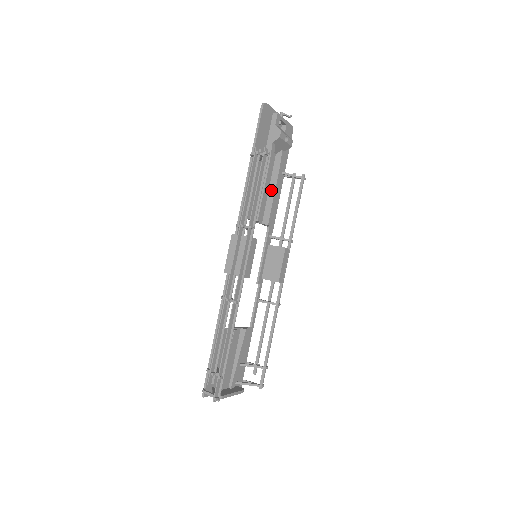
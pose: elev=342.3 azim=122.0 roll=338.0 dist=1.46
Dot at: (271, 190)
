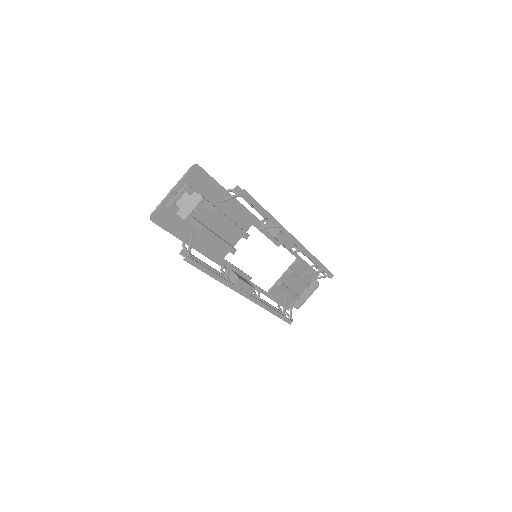
Dot at: (226, 224)
